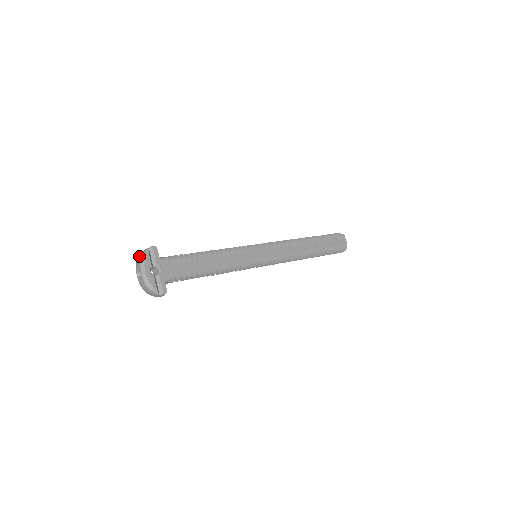
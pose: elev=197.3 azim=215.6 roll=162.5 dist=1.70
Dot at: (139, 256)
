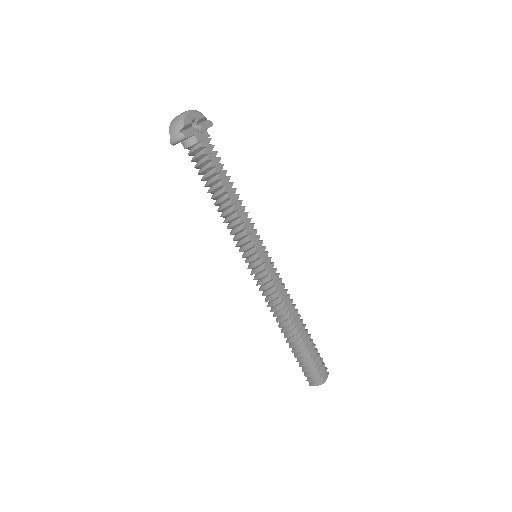
Dot at: occluded
